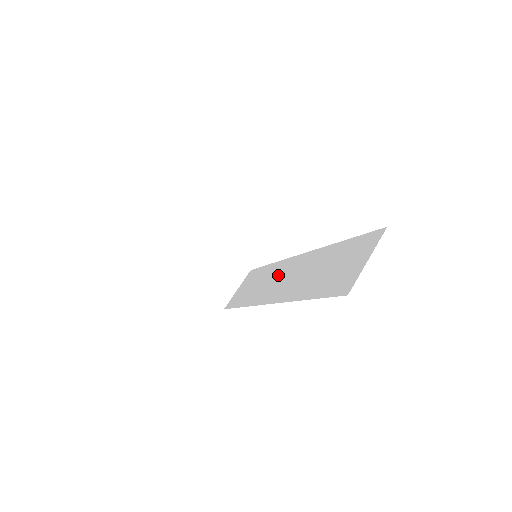
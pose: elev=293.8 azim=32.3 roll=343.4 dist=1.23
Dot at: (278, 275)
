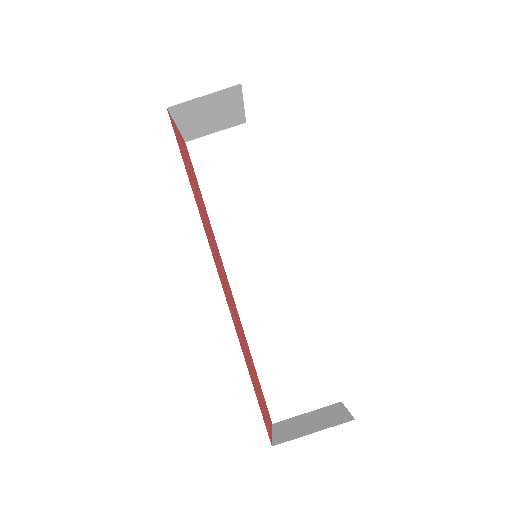
Dot at: (258, 239)
